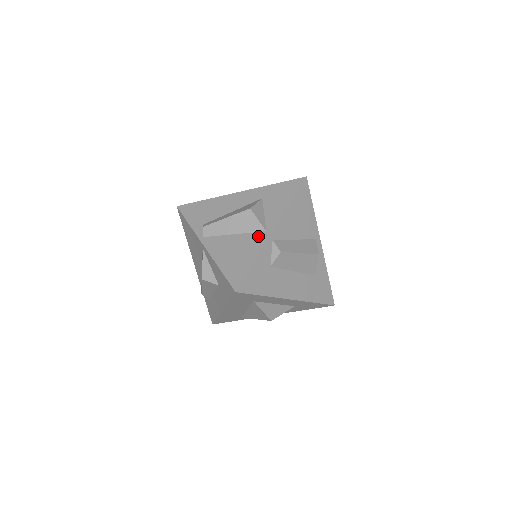
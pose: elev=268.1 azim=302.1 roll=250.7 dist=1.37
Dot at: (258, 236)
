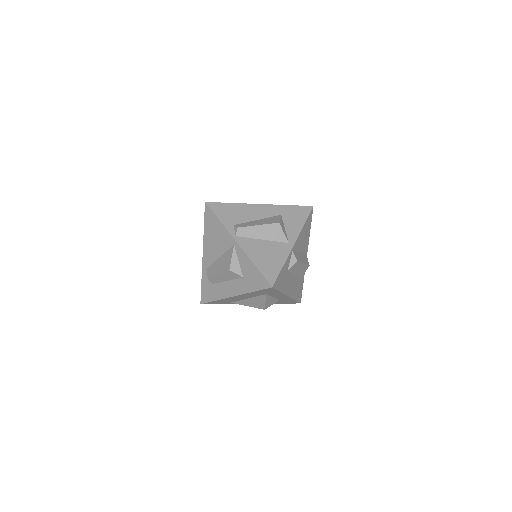
Dot at: (283, 246)
